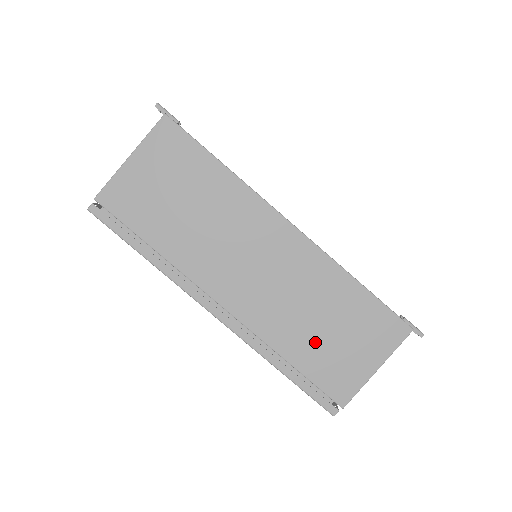
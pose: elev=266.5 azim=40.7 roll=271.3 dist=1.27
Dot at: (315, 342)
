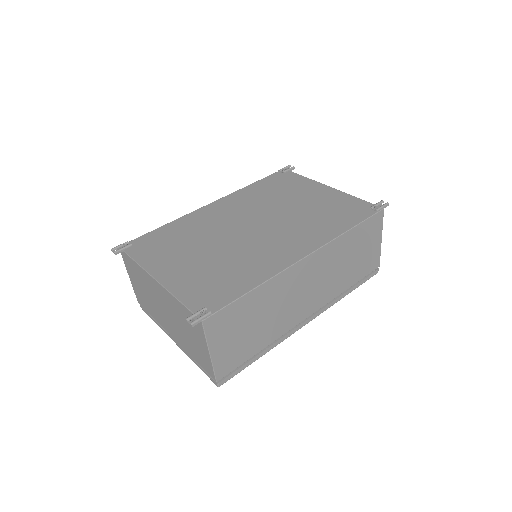
Dot at: (352, 269)
